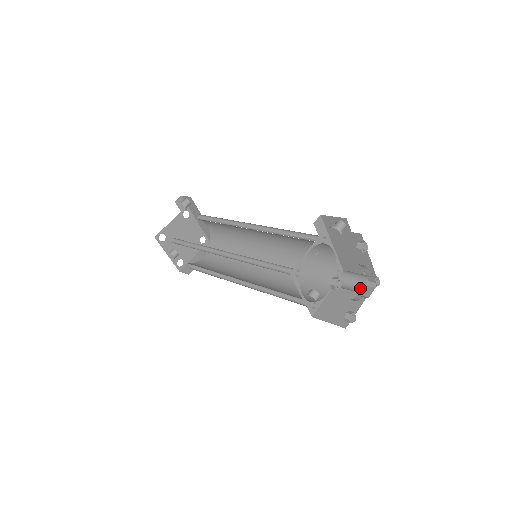
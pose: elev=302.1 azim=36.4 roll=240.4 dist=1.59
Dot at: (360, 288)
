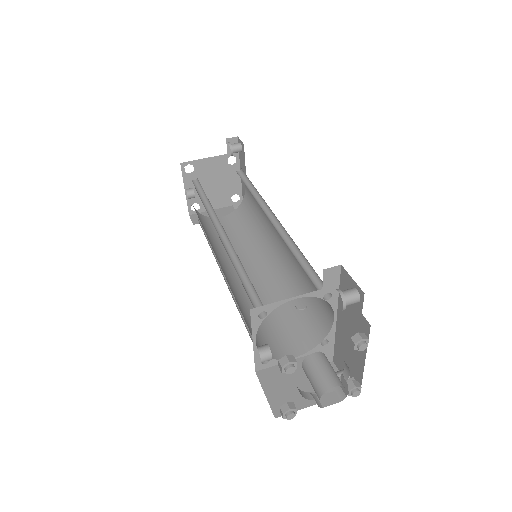
Dot at: (318, 390)
